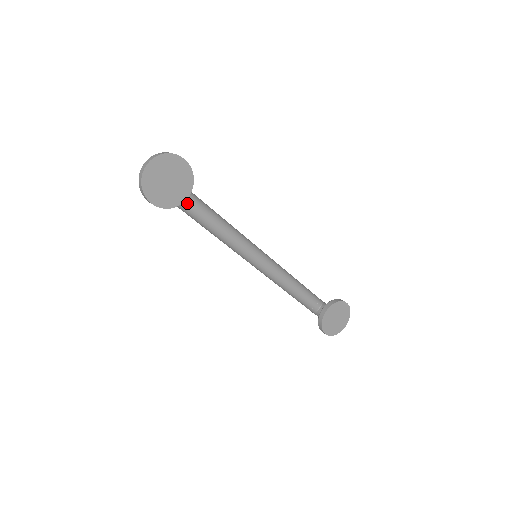
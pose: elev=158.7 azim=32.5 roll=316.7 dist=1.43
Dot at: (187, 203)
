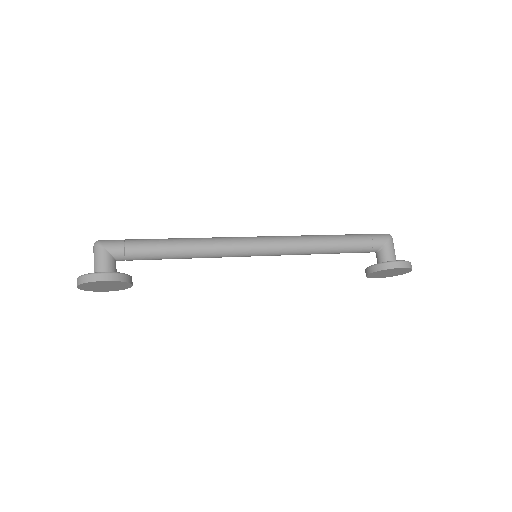
Dot at: occluded
